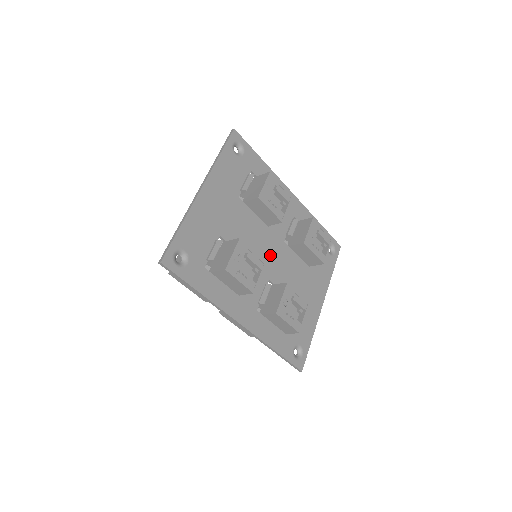
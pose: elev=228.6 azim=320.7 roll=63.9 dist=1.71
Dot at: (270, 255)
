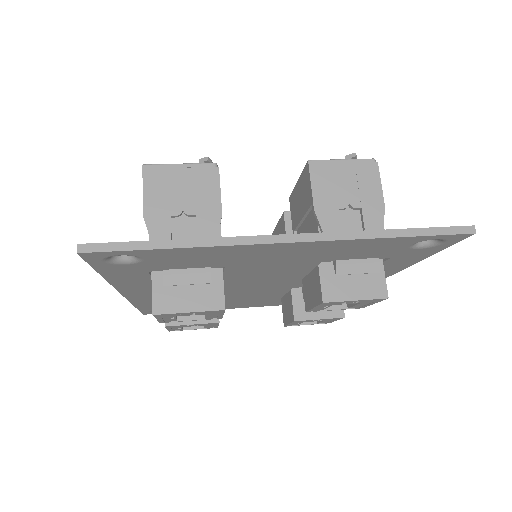
Dot at: (257, 287)
